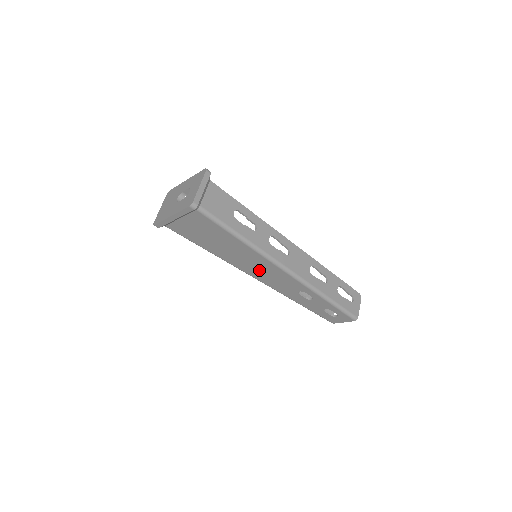
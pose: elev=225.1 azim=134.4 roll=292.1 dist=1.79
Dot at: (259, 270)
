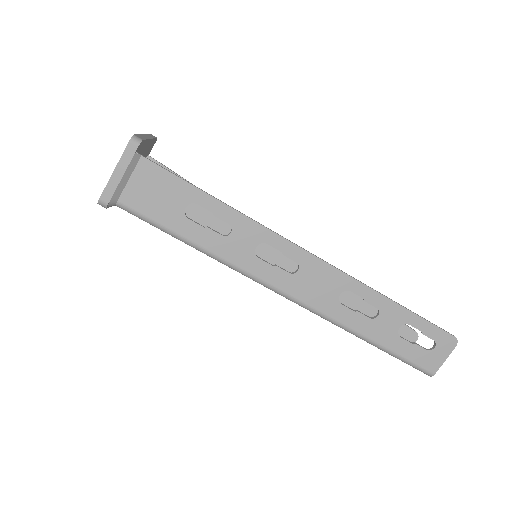
Dot at: occluded
